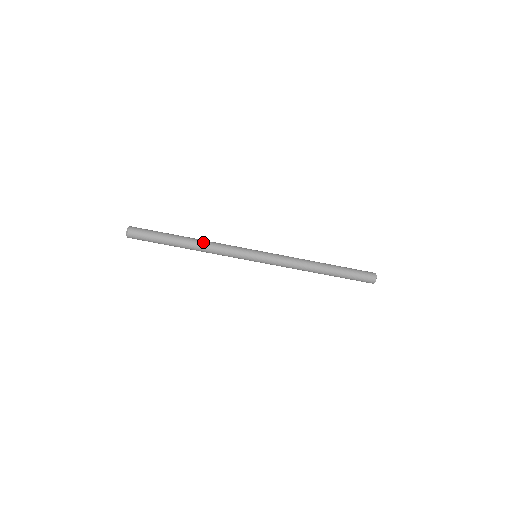
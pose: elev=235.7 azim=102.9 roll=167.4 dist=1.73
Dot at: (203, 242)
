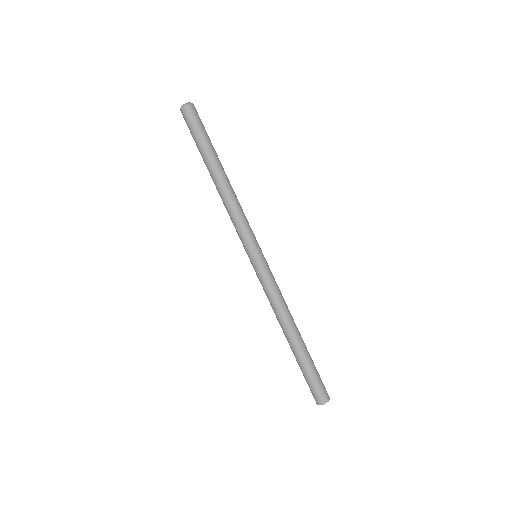
Dot at: (232, 189)
